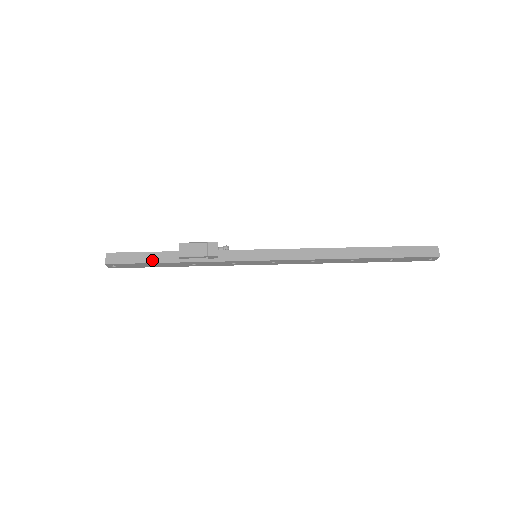
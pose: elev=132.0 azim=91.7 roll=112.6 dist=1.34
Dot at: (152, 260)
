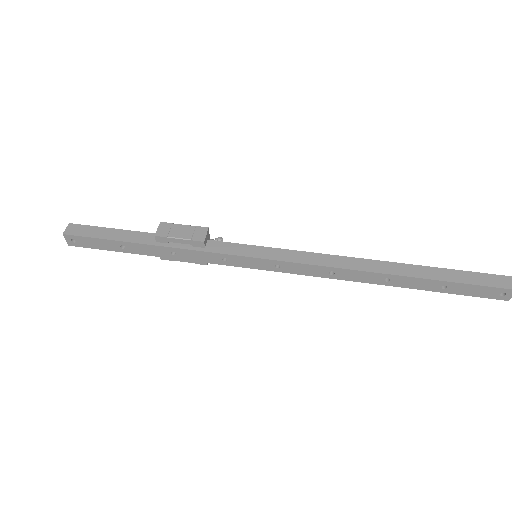
Dot at: (121, 238)
